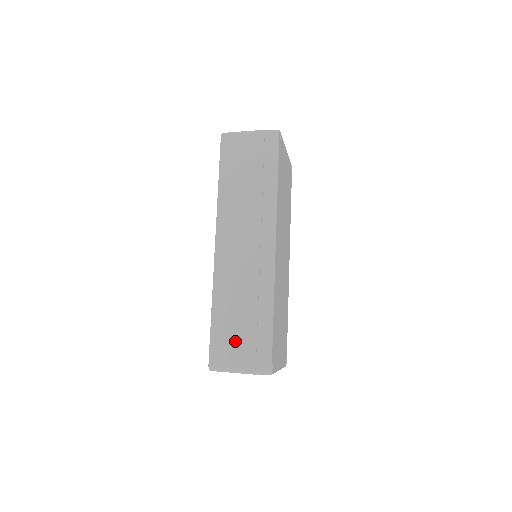
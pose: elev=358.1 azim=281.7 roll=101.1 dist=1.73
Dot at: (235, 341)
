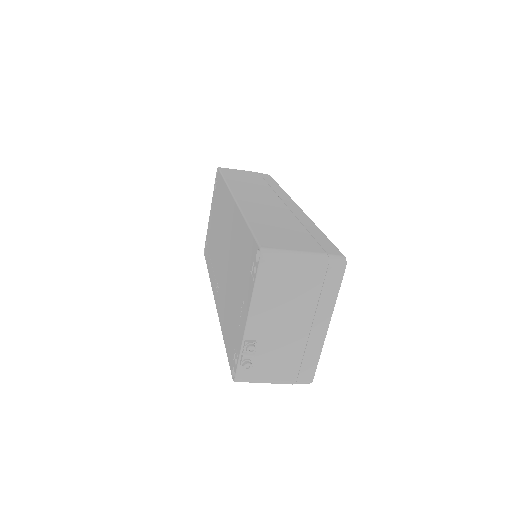
Dot at: (288, 237)
